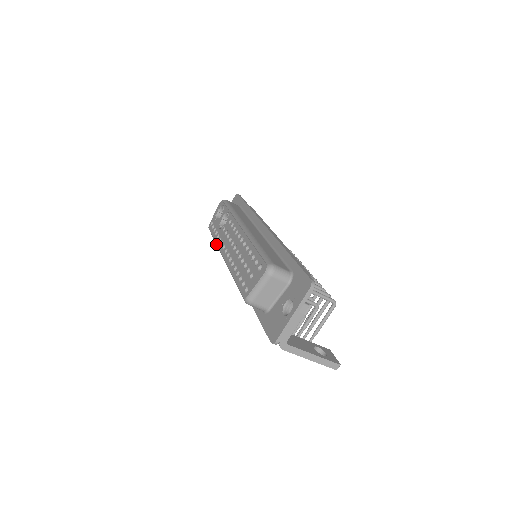
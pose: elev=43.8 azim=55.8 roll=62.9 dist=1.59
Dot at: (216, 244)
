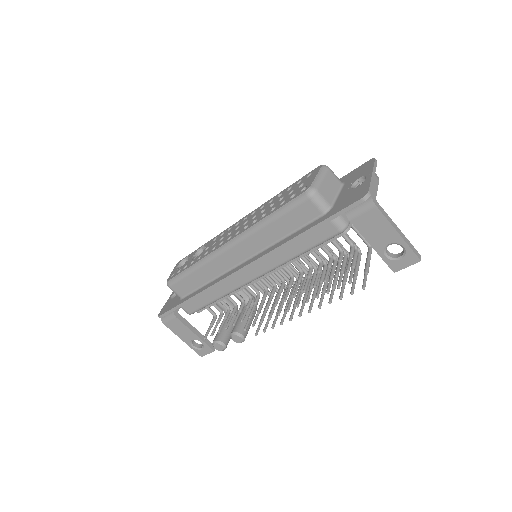
Dot at: (199, 262)
